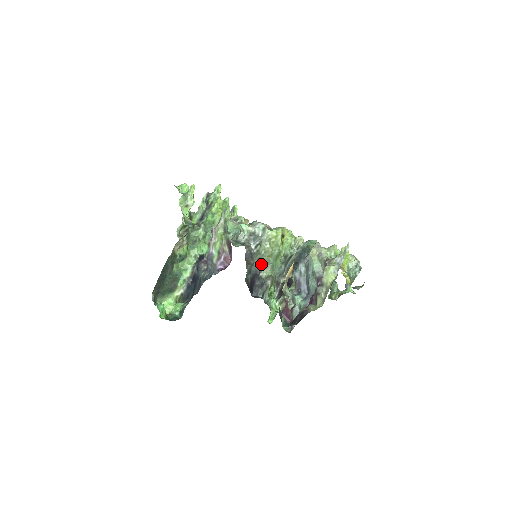
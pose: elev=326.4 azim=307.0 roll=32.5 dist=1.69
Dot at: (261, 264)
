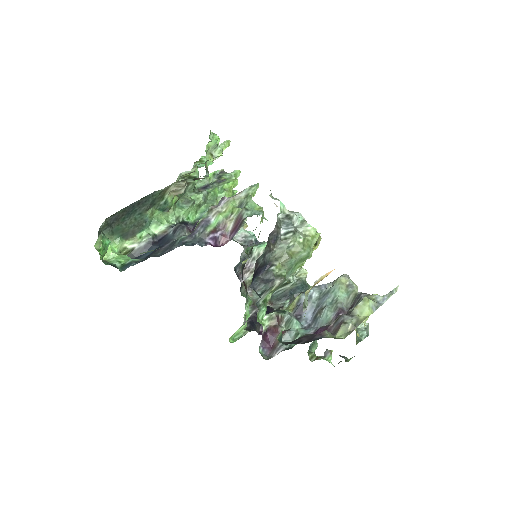
Dot at: (279, 257)
